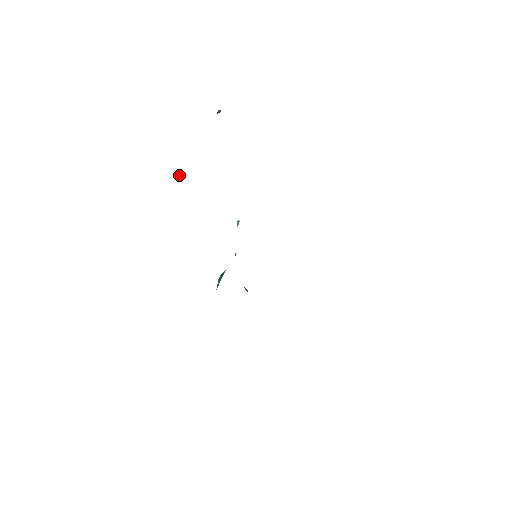
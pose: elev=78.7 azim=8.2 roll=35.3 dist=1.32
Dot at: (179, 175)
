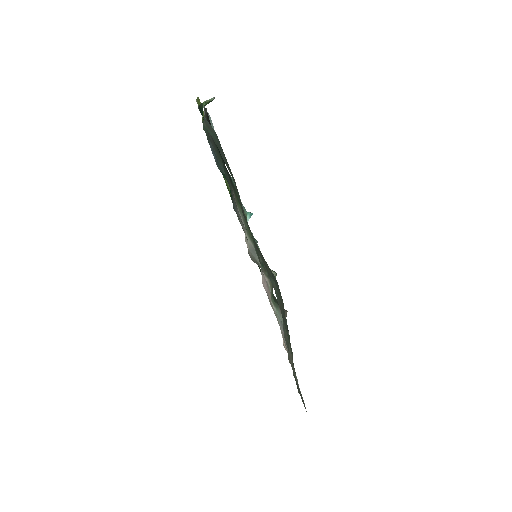
Dot at: occluded
